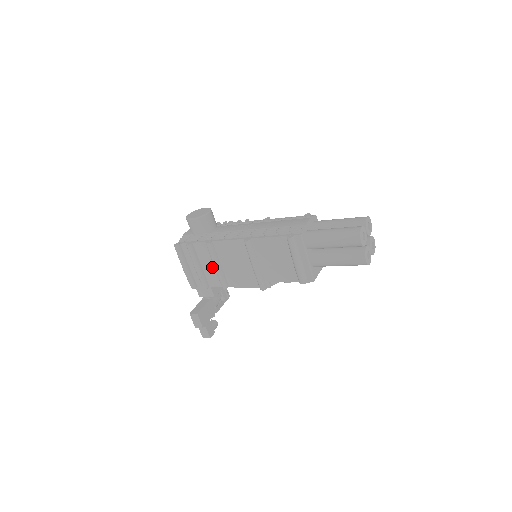
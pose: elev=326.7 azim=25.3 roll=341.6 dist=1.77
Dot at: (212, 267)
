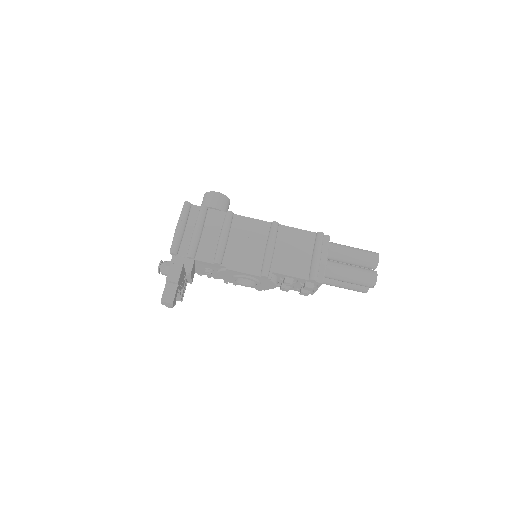
Dot at: (215, 238)
